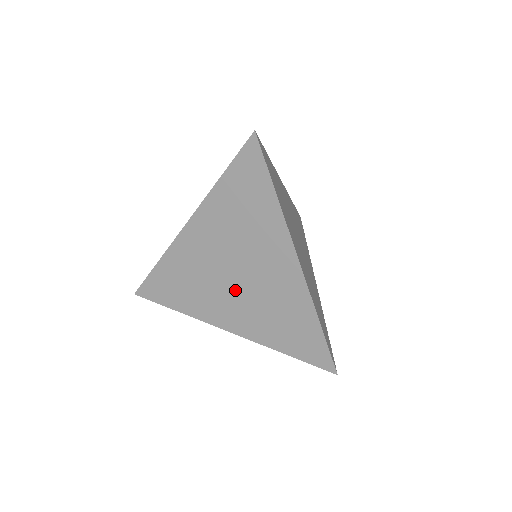
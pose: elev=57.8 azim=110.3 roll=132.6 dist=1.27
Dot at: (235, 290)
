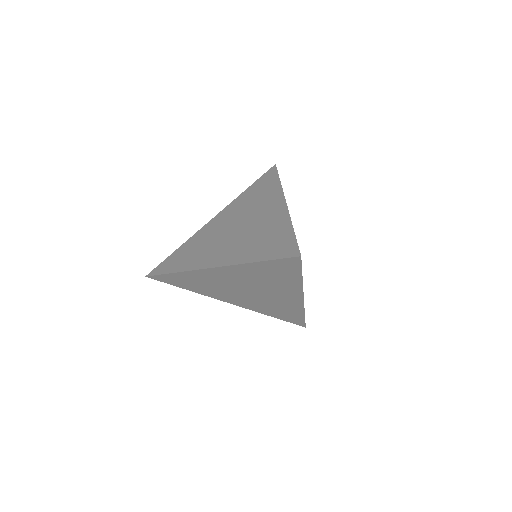
Dot at: (232, 237)
